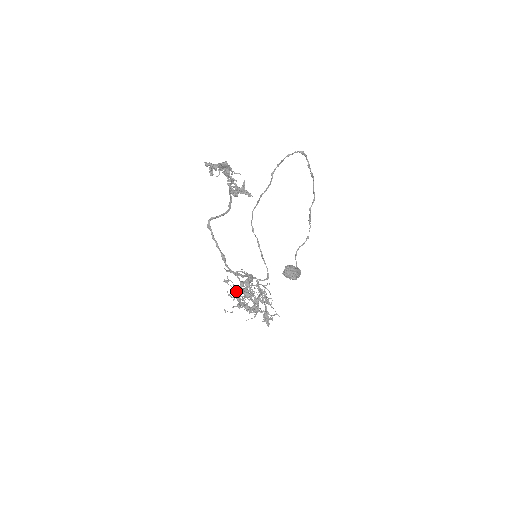
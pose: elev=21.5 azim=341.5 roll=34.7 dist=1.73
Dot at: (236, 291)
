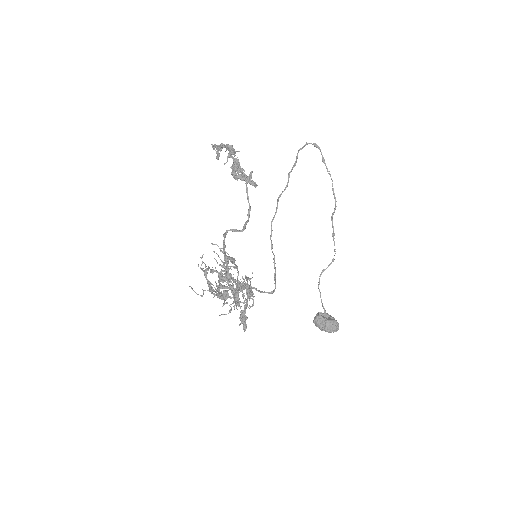
Dot at: (218, 281)
